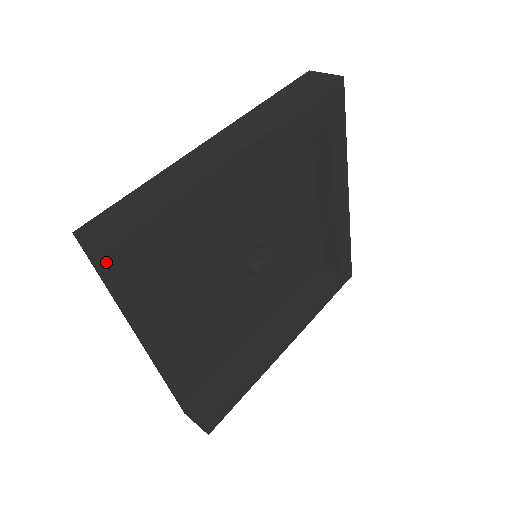
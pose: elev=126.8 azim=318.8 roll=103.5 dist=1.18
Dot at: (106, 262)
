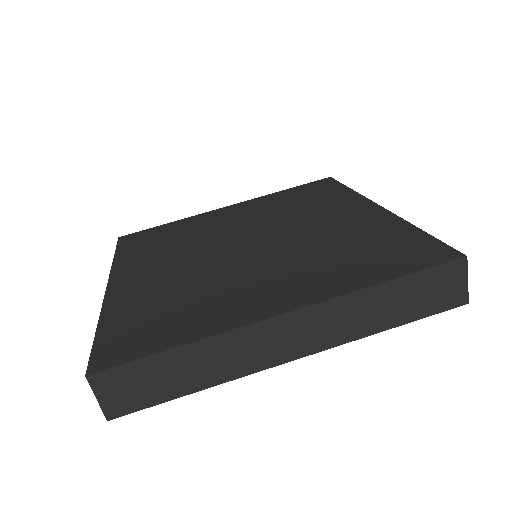
Dot at: occluded
